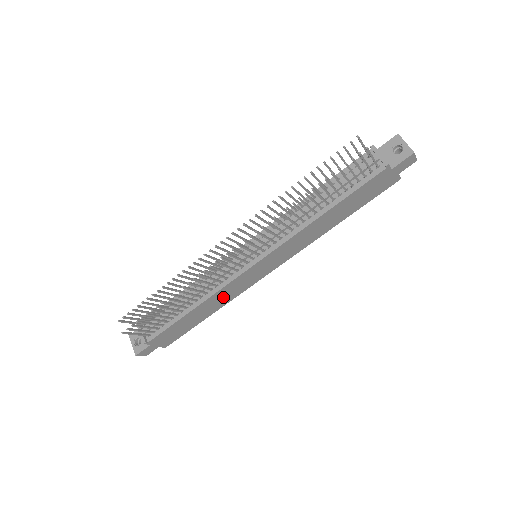
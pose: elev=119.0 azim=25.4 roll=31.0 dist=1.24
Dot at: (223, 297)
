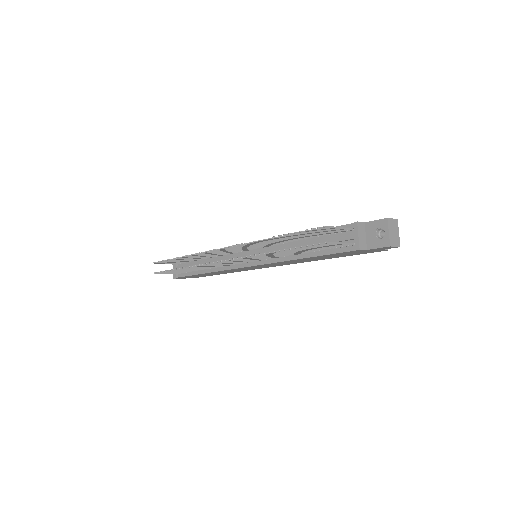
Dot at: (231, 271)
